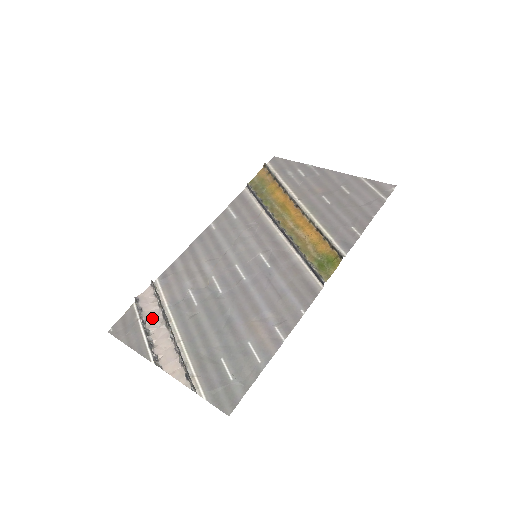
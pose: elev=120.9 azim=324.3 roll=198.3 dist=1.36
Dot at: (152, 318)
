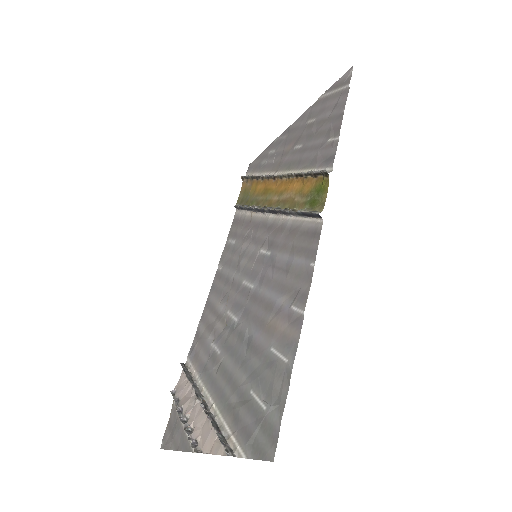
Dot at: (187, 401)
